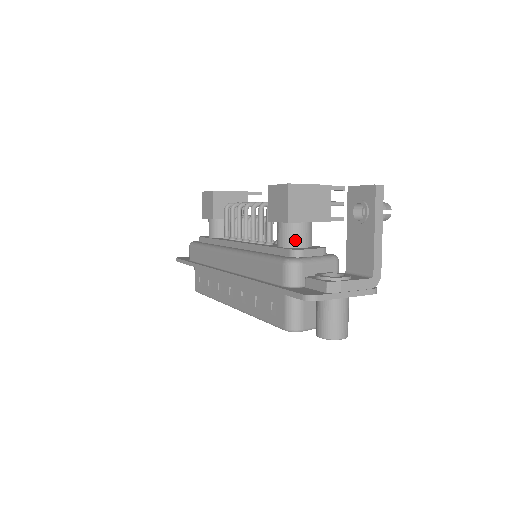
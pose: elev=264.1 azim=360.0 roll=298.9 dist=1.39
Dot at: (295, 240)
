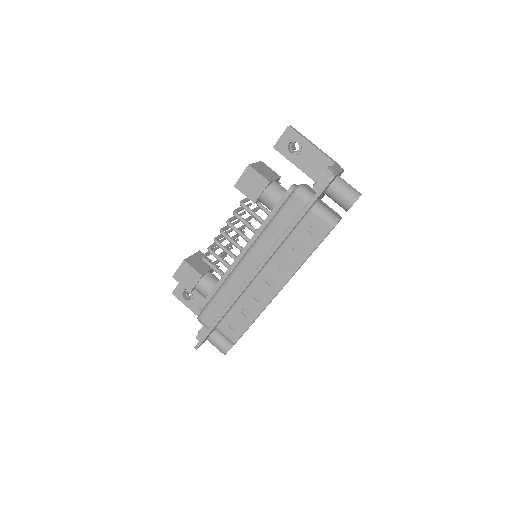
Dot at: (281, 191)
